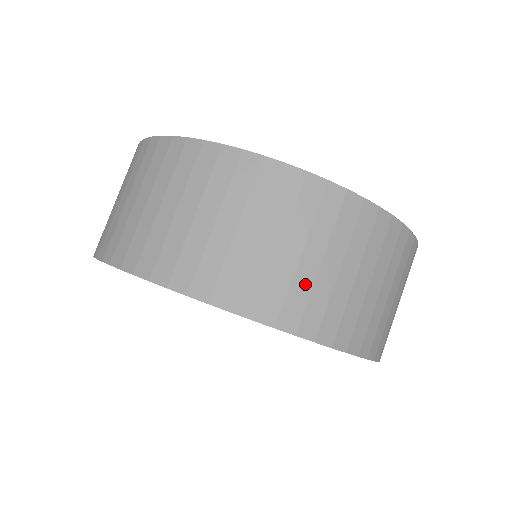
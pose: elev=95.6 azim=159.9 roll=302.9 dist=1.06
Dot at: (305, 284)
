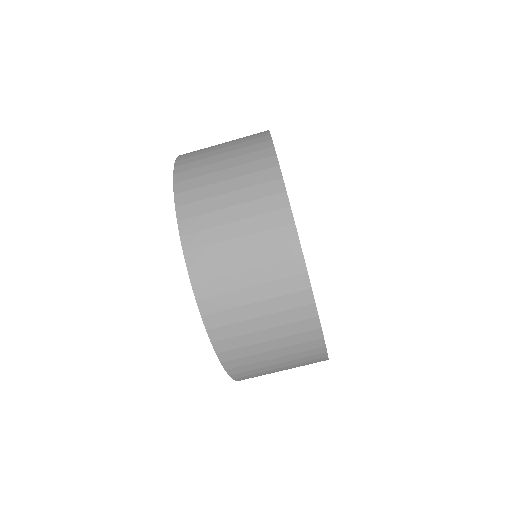
Dot at: (239, 316)
